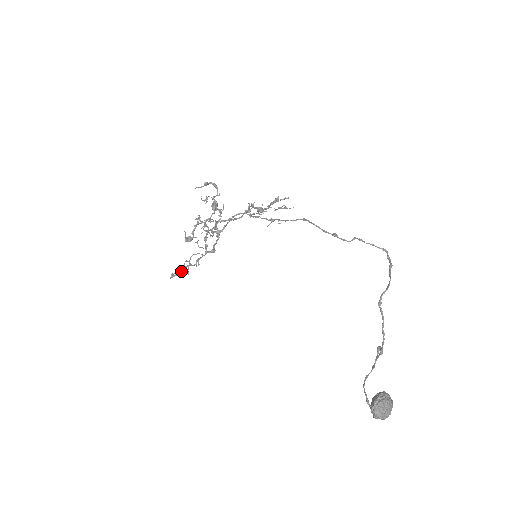
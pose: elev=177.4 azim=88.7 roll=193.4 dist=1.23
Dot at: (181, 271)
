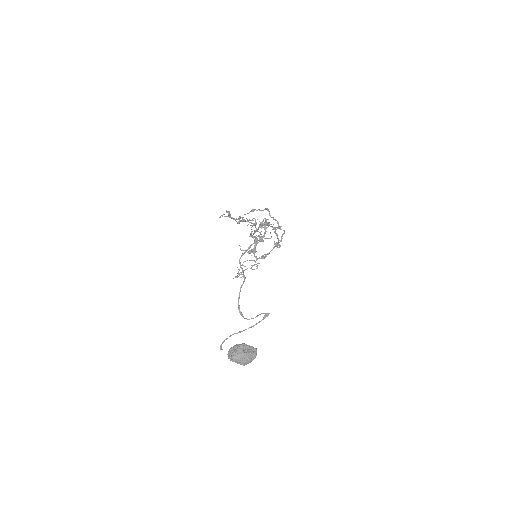
Dot at: (238, 273)
